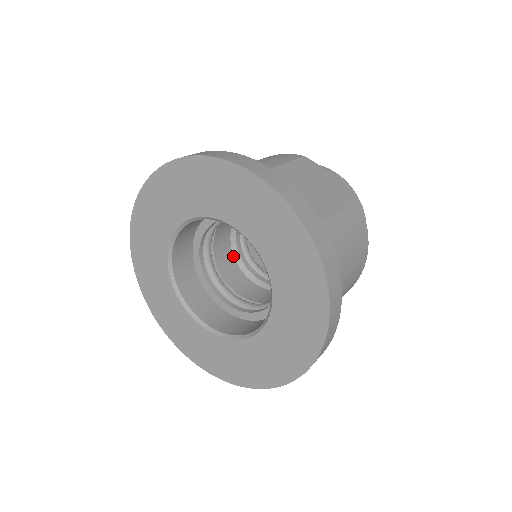
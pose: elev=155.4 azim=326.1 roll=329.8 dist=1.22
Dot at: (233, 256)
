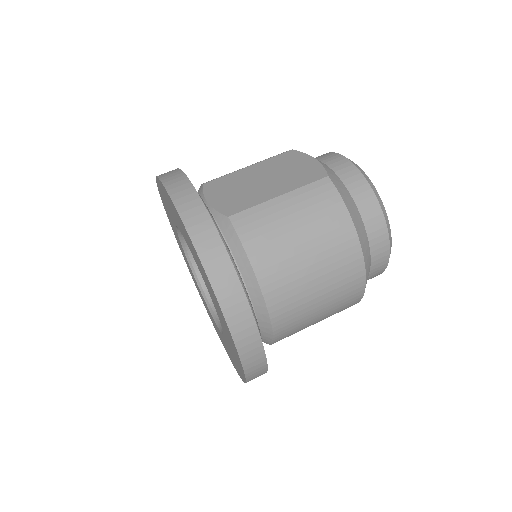
Dot at: occluded
